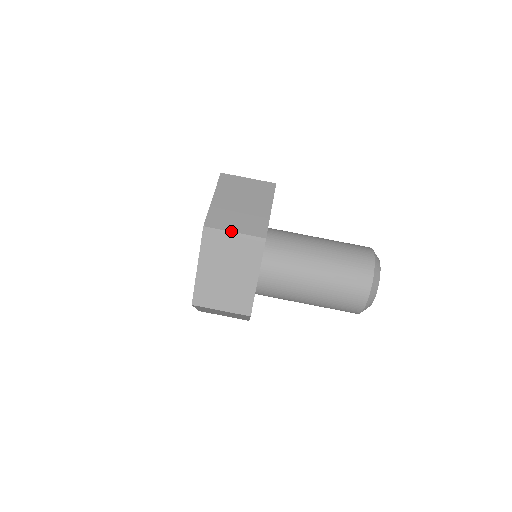
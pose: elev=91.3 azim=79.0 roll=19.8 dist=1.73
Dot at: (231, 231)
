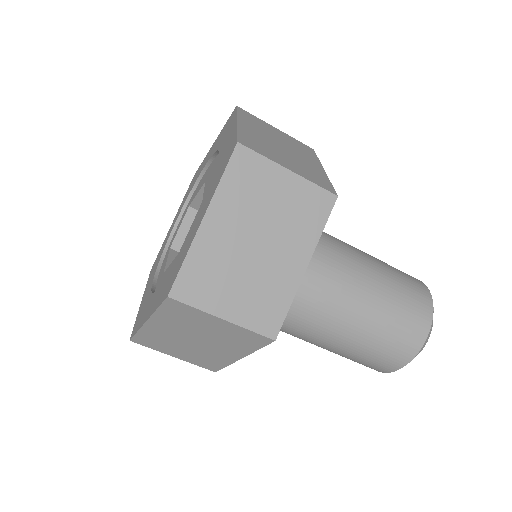
Dot at: (217, 316)
